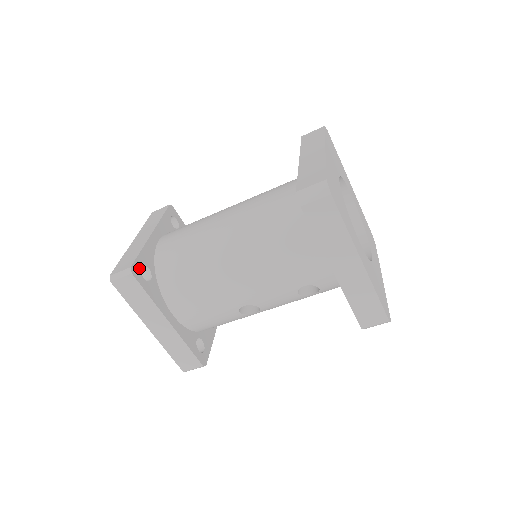
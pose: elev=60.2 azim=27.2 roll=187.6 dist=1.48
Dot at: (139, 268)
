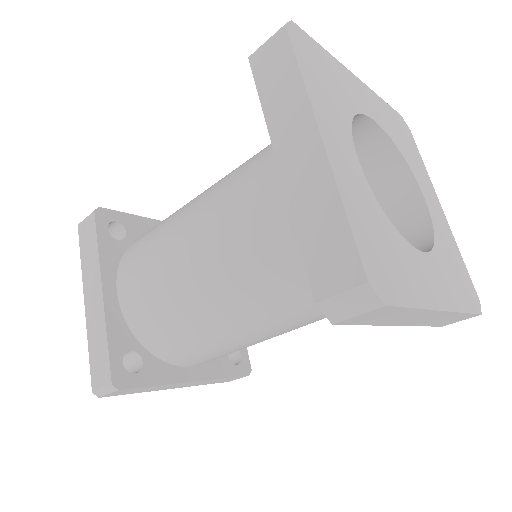
Dot at: (121, 369)
